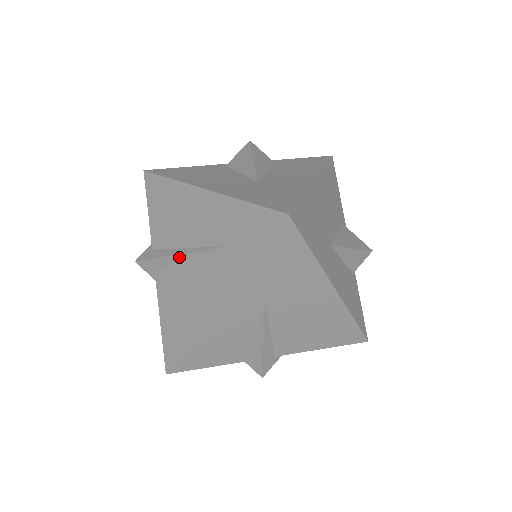
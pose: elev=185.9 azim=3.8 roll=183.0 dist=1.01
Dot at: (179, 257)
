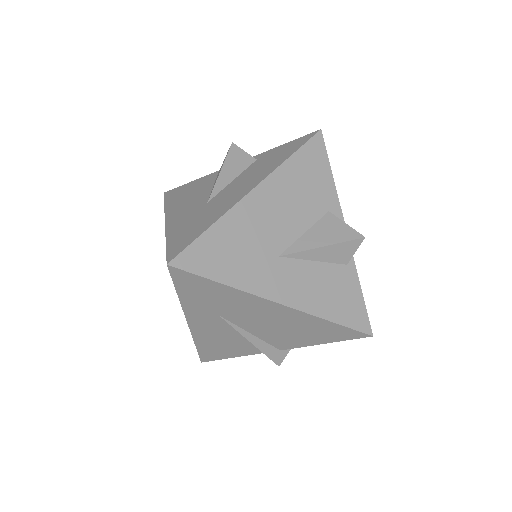
Dot at: occluded
